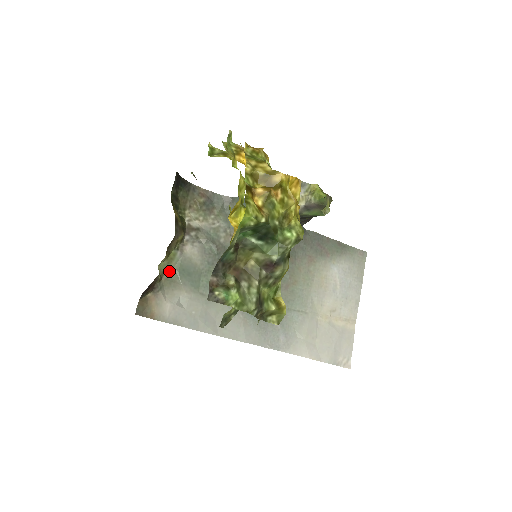
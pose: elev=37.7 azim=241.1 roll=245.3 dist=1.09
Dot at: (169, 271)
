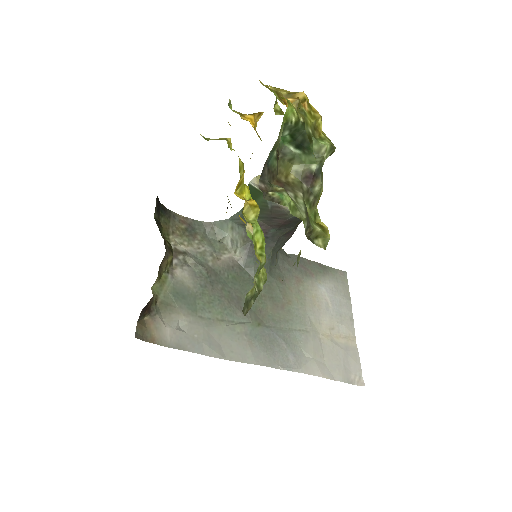
Dot at: (163, 295)
